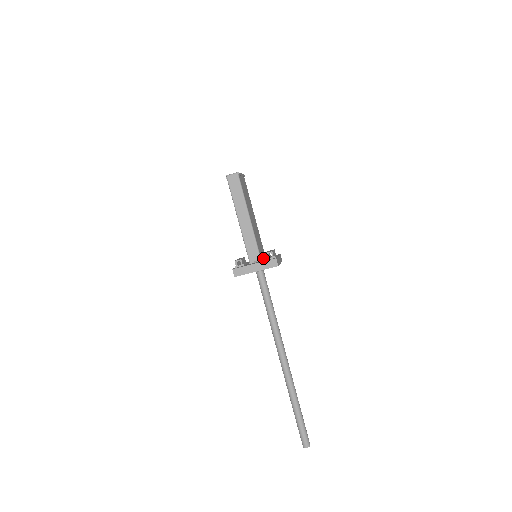
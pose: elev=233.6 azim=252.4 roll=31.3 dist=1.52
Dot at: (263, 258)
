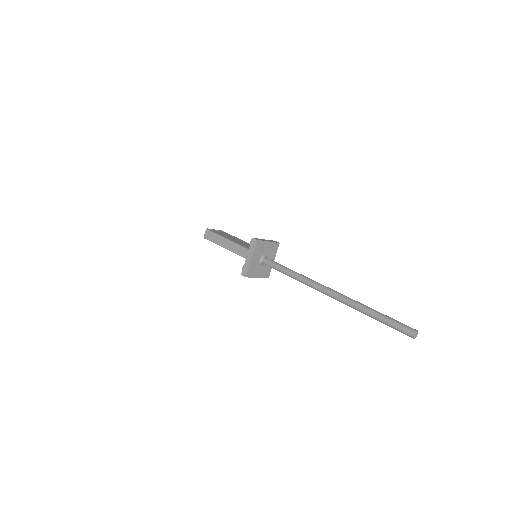
Dot at: occluded
